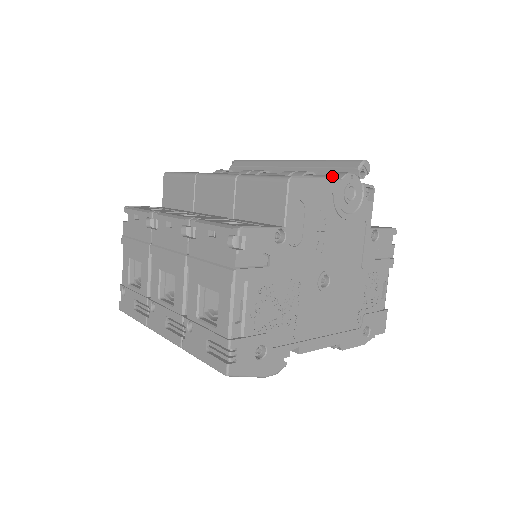
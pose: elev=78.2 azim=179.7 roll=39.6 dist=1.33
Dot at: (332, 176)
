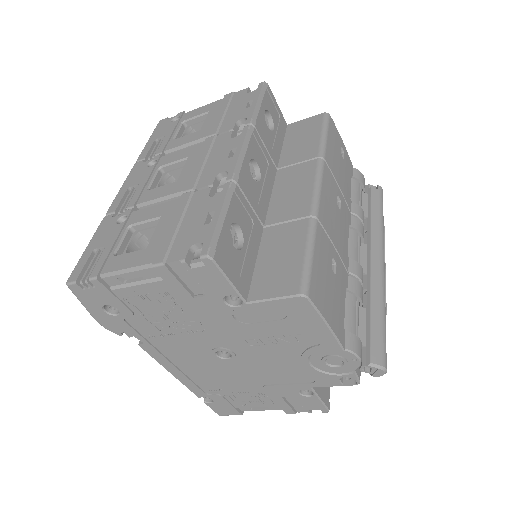
Dot at: (349, 335)
